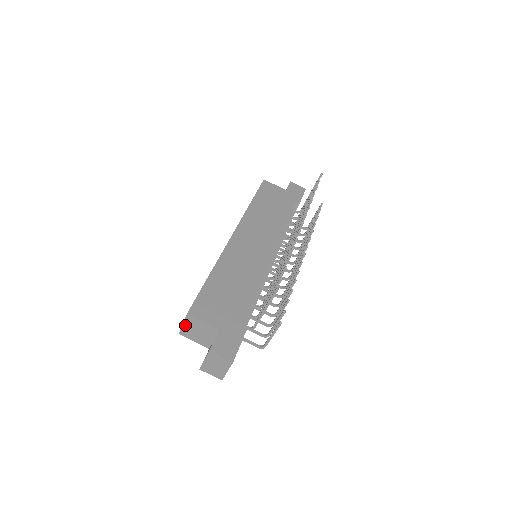
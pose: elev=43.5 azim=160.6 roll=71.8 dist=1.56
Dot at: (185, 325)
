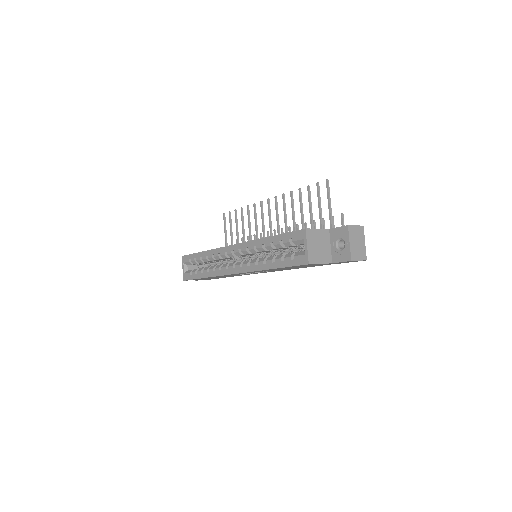
Dot at: (309, 246)
